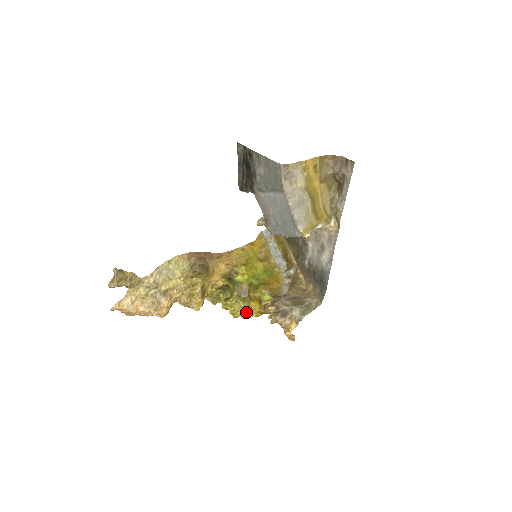
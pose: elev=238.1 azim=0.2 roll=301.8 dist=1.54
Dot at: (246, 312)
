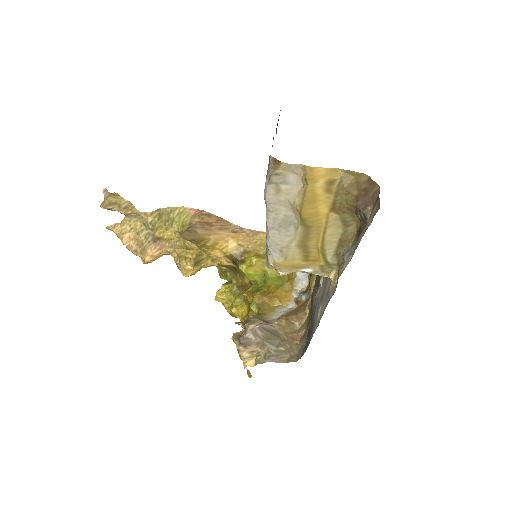
Dot at: (231, 310)
